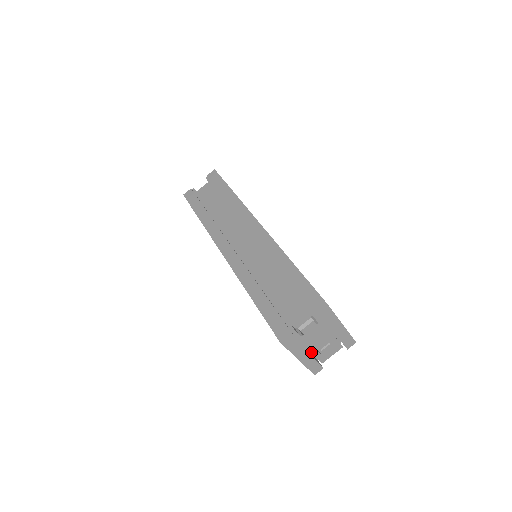
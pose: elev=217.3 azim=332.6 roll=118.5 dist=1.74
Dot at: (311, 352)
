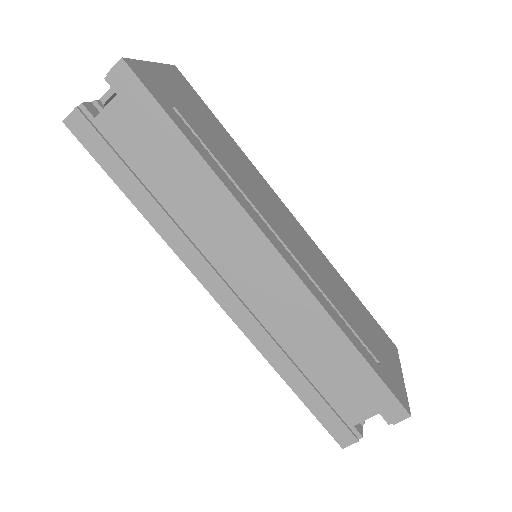
Dot at: occluded
